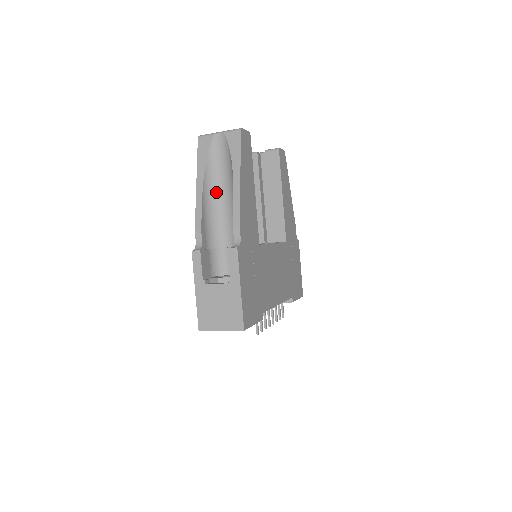
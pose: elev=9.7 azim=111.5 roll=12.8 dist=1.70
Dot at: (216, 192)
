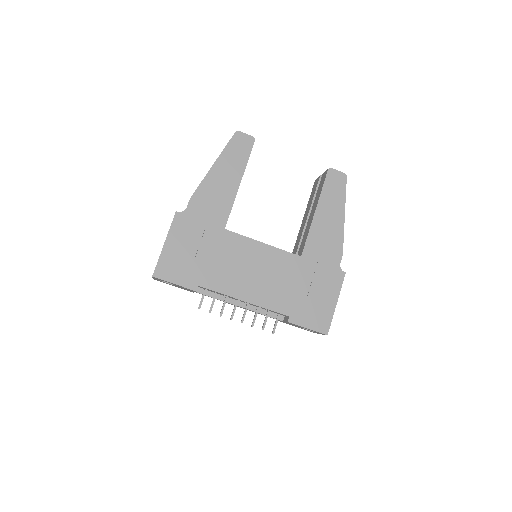
Dot at: occluded
